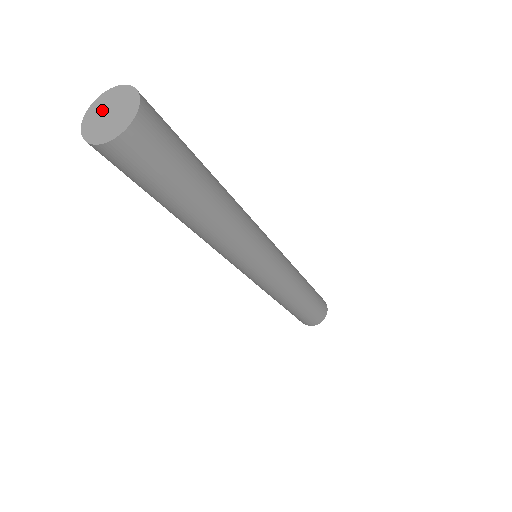
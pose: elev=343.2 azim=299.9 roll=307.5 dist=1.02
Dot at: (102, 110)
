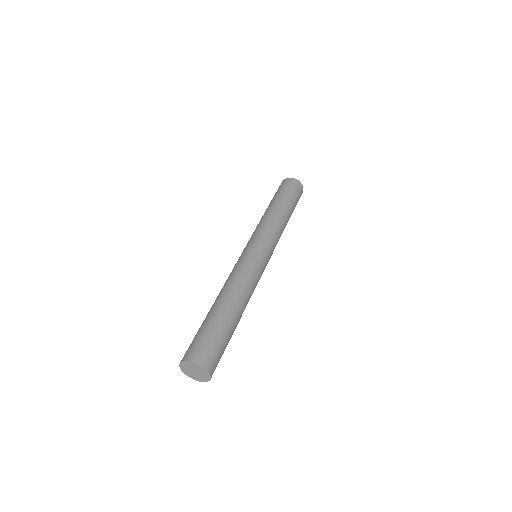
Dot at: (189, 369)
